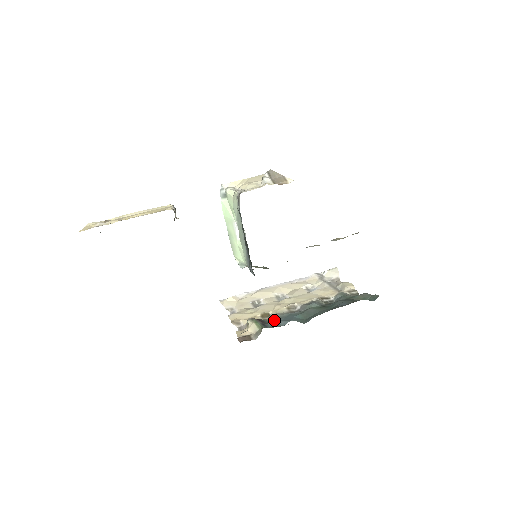
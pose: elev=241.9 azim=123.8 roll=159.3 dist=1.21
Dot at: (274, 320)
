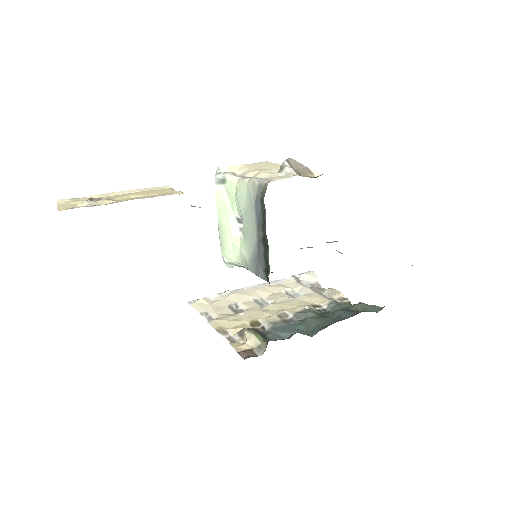
Dot at: (272, 331)
